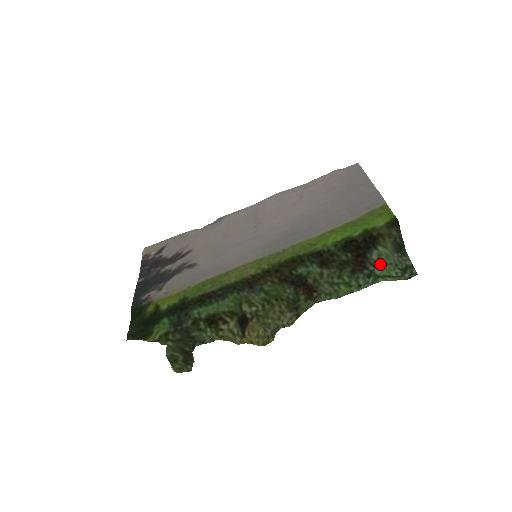
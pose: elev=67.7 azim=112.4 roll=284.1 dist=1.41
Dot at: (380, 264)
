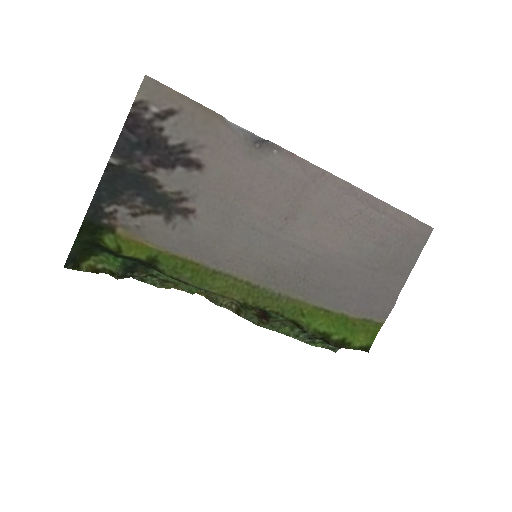
Dot at: occluded
